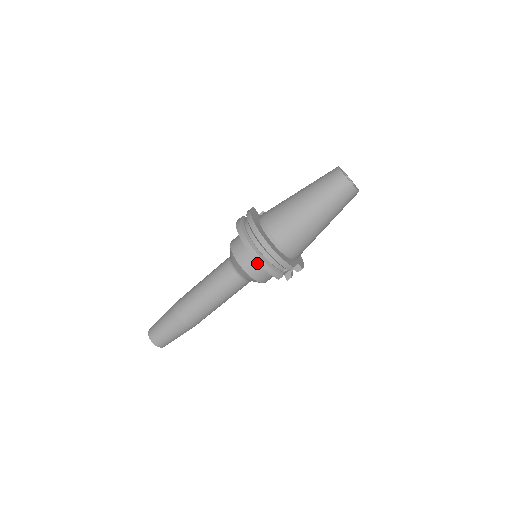
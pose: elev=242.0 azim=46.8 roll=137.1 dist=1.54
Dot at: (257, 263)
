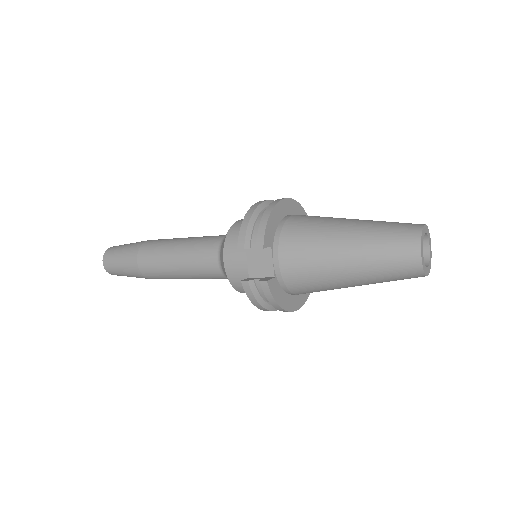
Dot at: occluded
